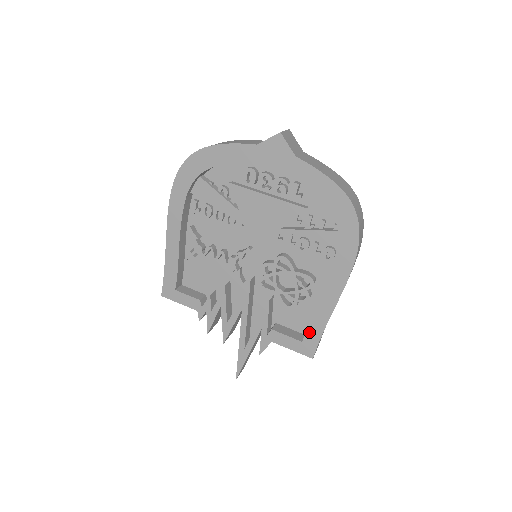
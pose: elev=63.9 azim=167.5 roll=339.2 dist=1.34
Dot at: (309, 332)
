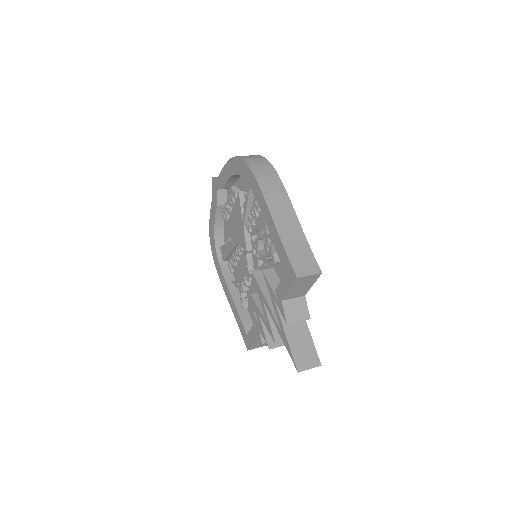
Dot at: (281, 260)
